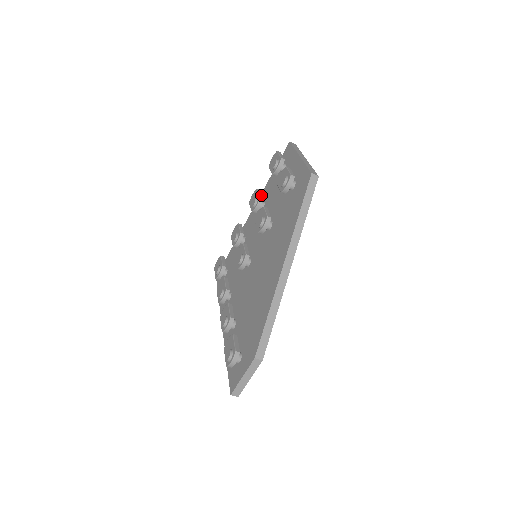
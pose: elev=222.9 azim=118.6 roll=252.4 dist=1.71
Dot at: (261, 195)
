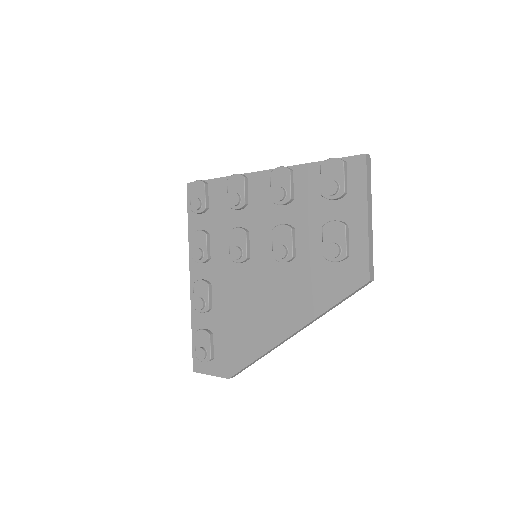
Dot at: (292, 191)
